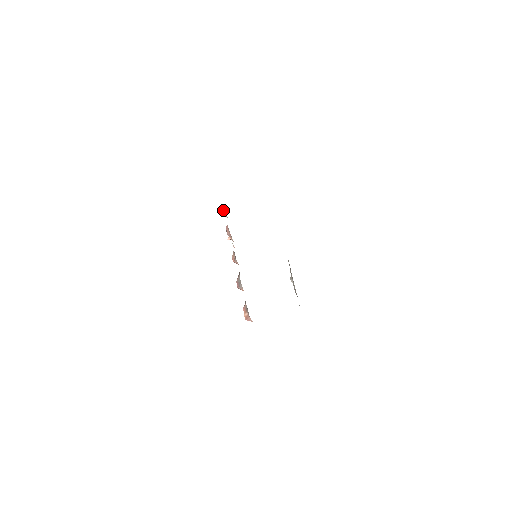
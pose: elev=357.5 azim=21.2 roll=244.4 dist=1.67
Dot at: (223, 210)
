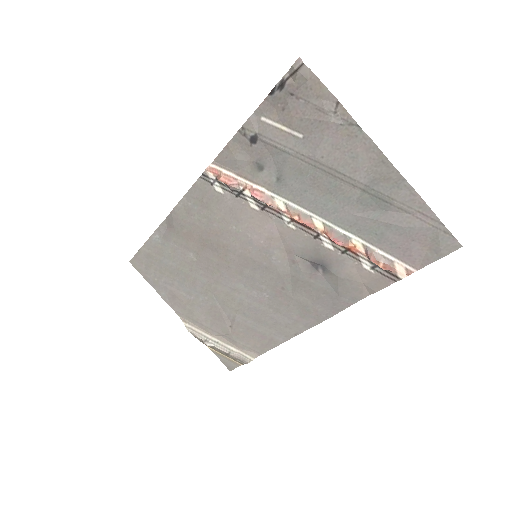
Dot at: (226, 180)
